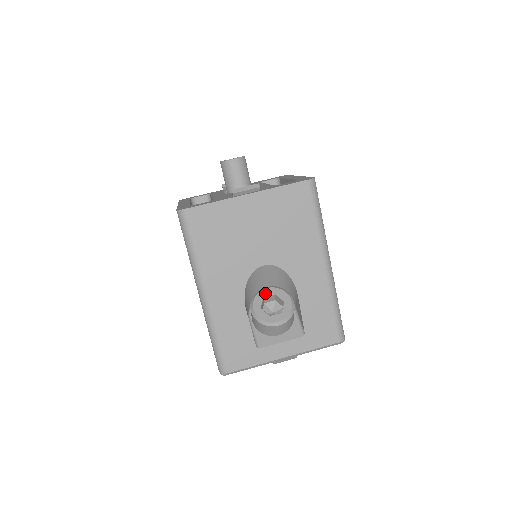
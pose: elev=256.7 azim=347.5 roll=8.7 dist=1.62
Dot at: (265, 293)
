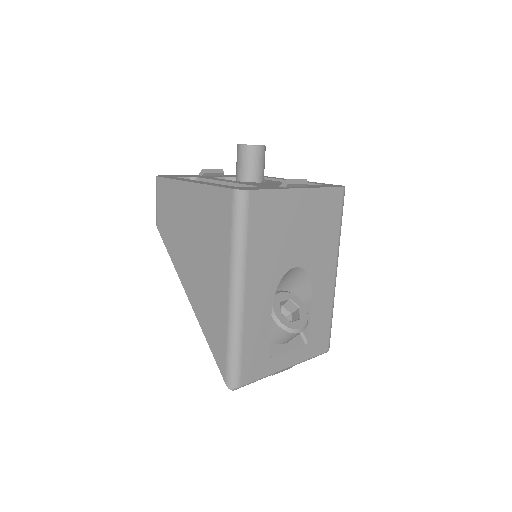
Dot at: (281, 297)
